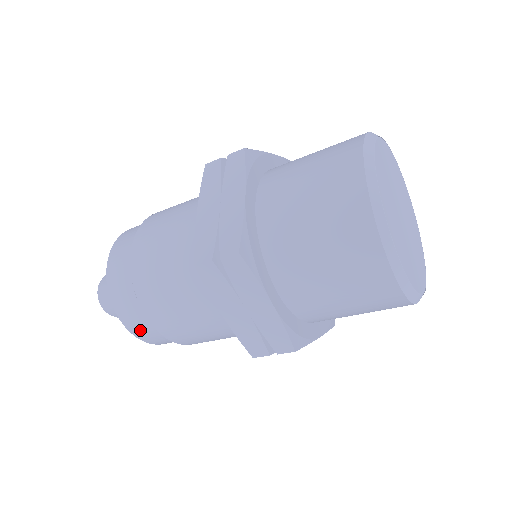
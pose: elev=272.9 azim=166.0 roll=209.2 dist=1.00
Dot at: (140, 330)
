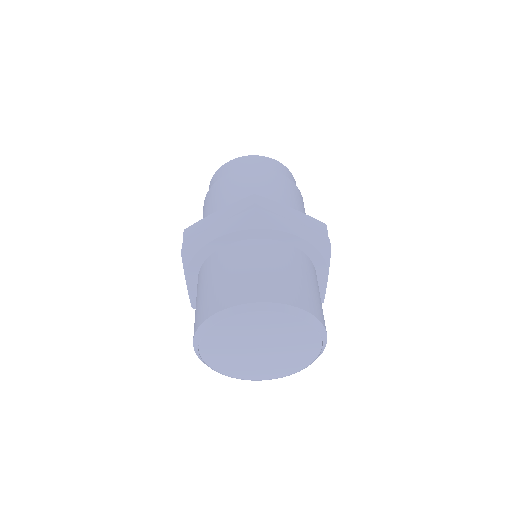
Dot at: occluded
